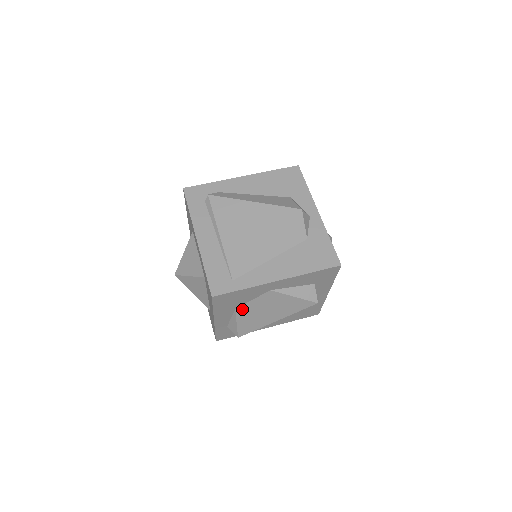
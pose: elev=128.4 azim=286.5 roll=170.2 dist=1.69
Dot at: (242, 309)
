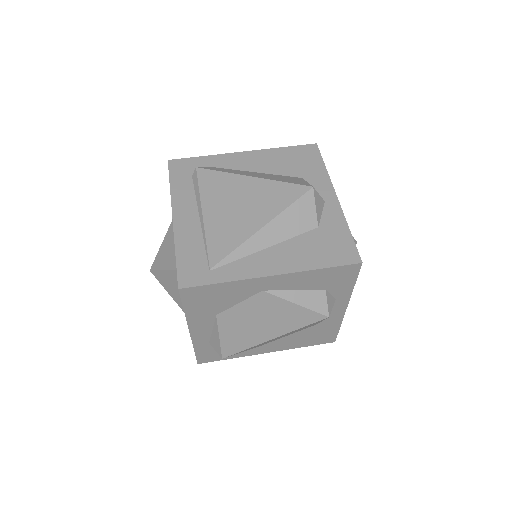
Dot at: (225, 316)
